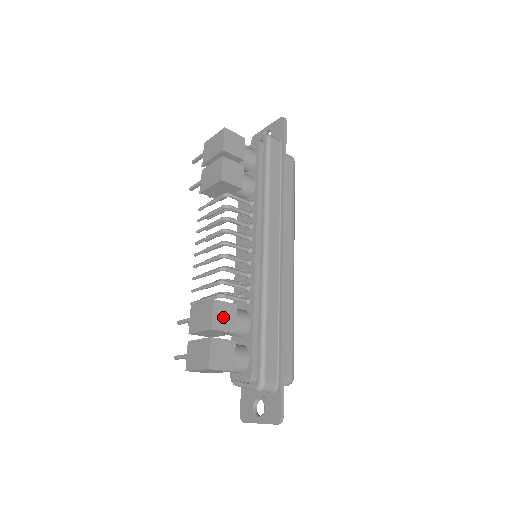
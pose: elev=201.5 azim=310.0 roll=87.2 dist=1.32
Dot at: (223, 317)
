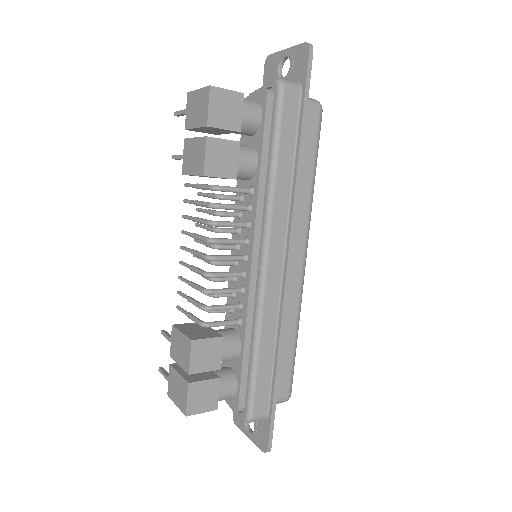
Dot at: (204, 357)
